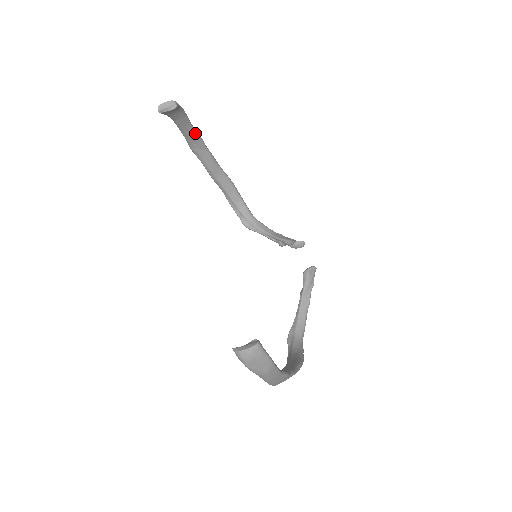
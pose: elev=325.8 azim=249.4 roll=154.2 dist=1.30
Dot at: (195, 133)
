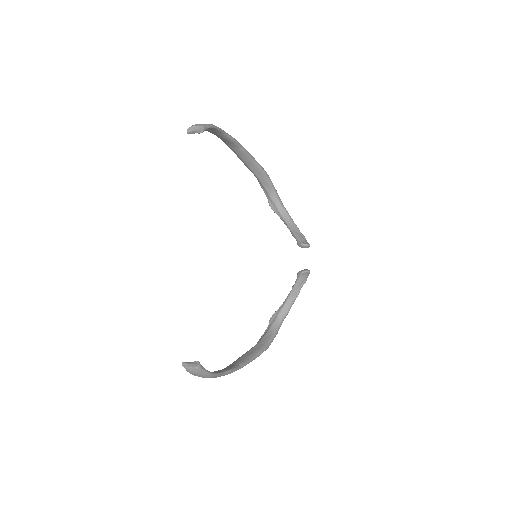
Dot at: (228, 138)
